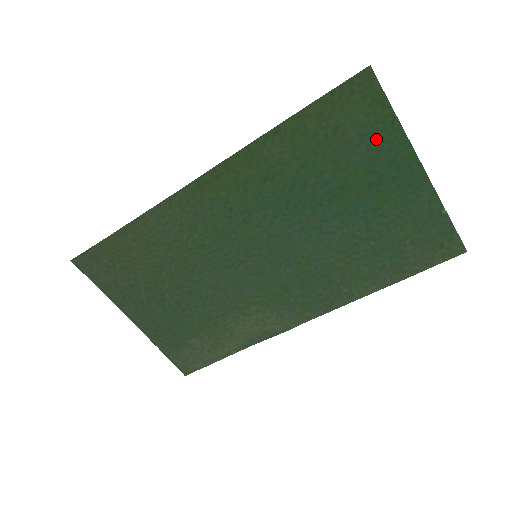
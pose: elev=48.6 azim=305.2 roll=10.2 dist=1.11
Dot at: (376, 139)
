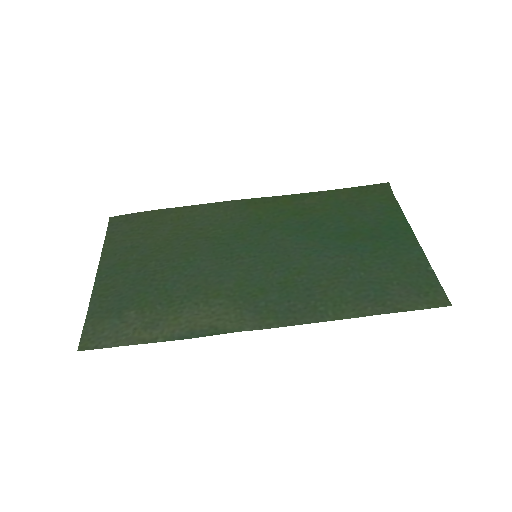
Dot at: (384, 215)
